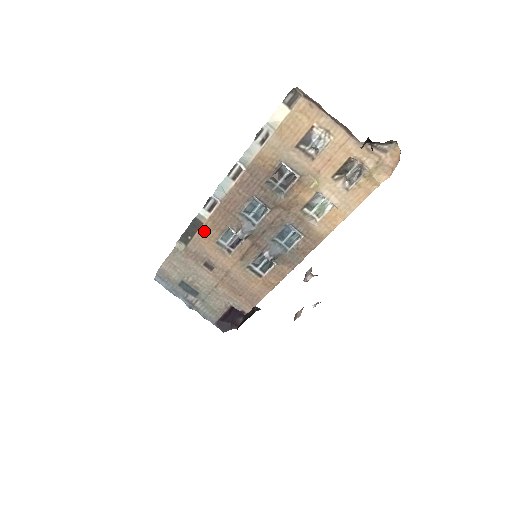
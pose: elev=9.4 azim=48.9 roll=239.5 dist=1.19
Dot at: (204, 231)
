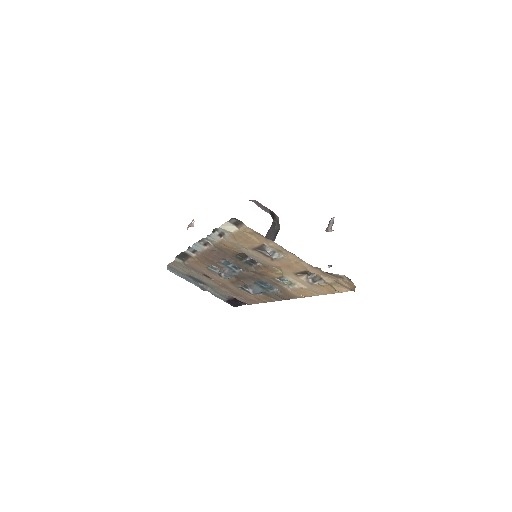
Dot at: (194, 261)
